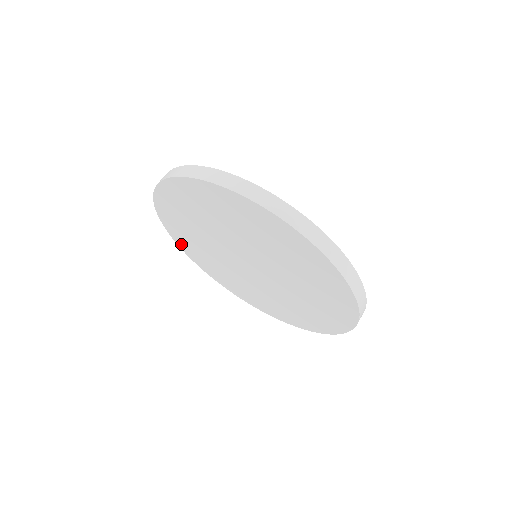
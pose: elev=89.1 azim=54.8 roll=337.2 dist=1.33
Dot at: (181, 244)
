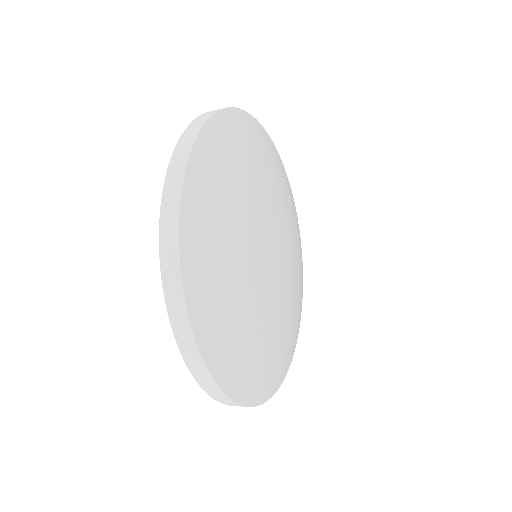
Dot at: occluded
